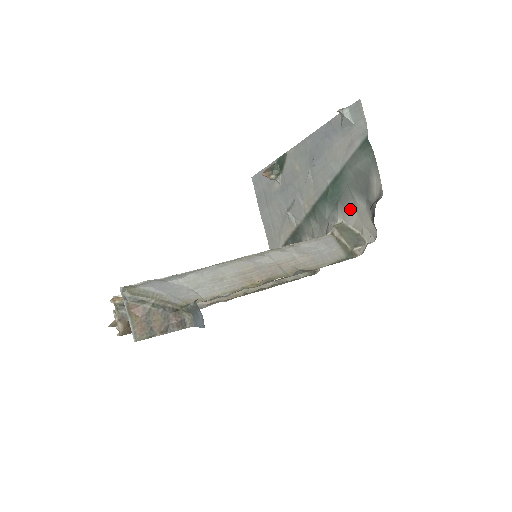
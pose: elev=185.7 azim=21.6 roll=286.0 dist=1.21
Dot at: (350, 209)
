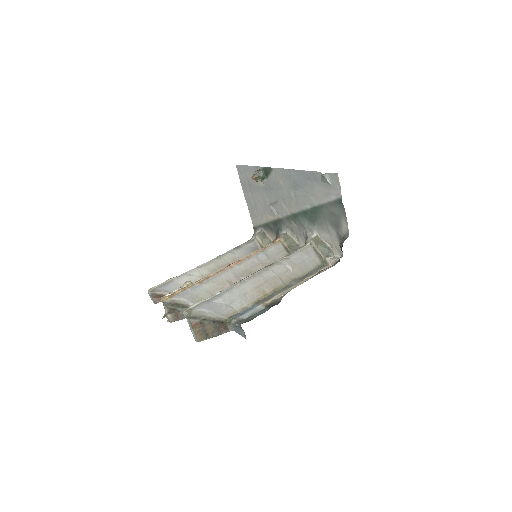
Dot at: (324, 230)
